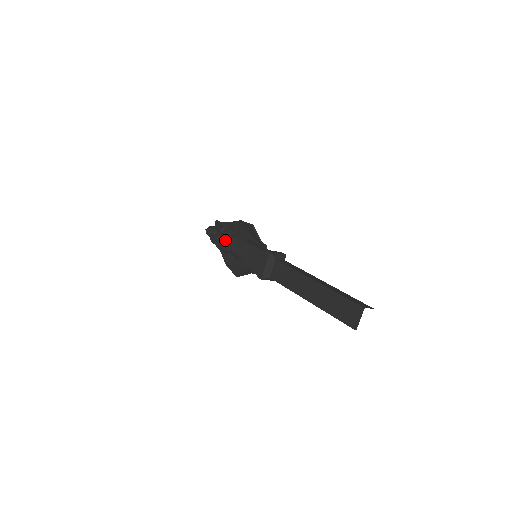
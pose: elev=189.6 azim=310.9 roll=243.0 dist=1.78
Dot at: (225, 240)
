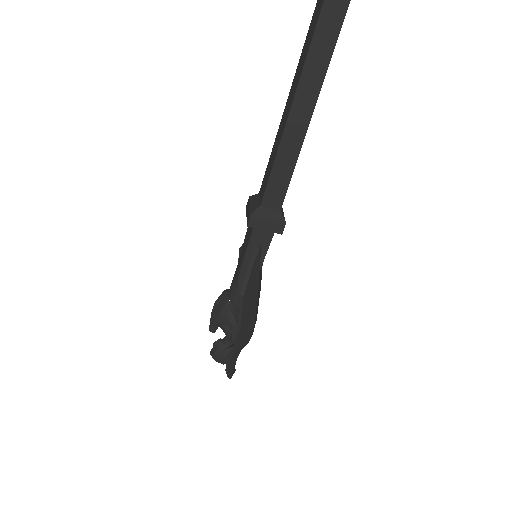
Dot at: (219, 297)
